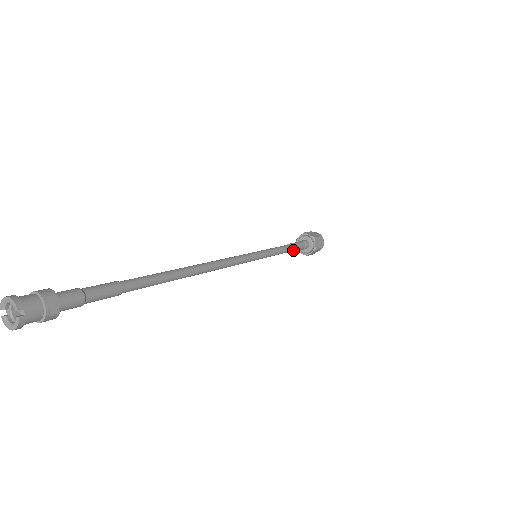
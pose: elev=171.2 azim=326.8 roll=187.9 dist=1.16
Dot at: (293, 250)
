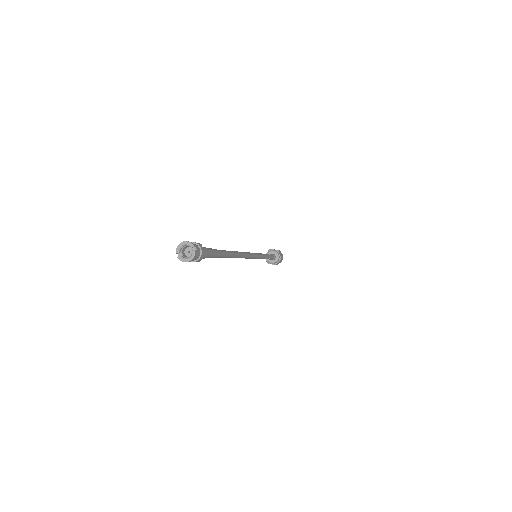
Dot at: (270, 257)
